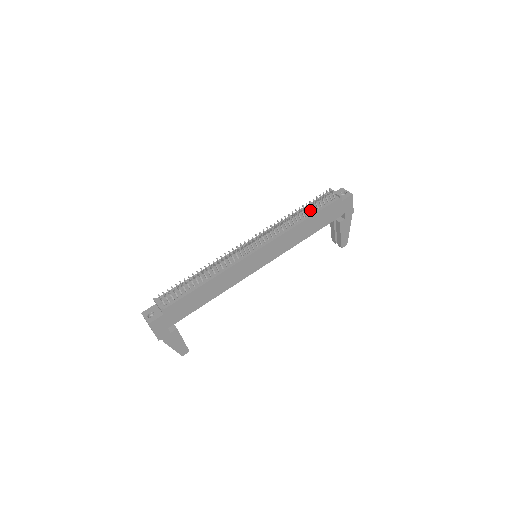
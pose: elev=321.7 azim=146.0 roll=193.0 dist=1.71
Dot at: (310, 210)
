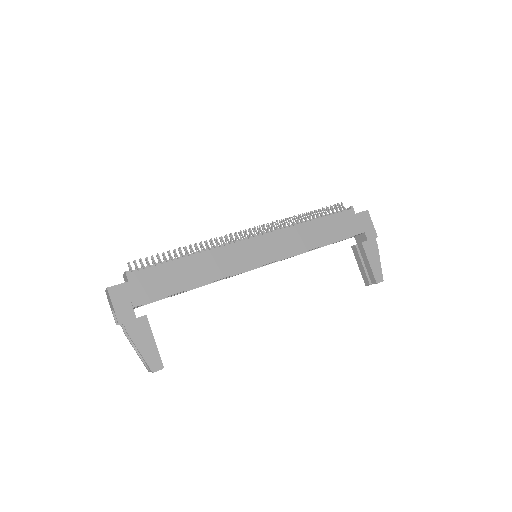
Dot at: (317, 216)
